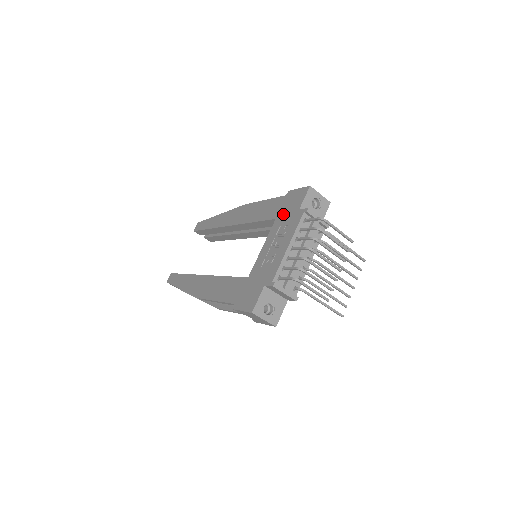
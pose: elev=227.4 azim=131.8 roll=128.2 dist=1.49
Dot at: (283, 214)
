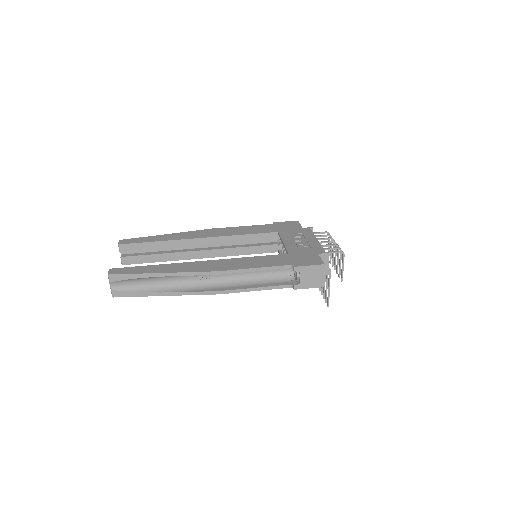
Dot at: (285, 230)
